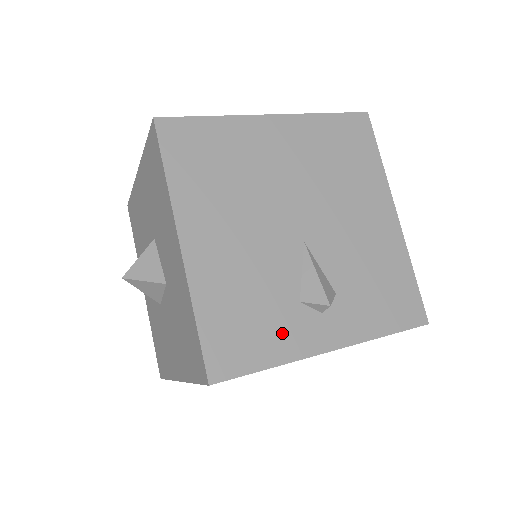
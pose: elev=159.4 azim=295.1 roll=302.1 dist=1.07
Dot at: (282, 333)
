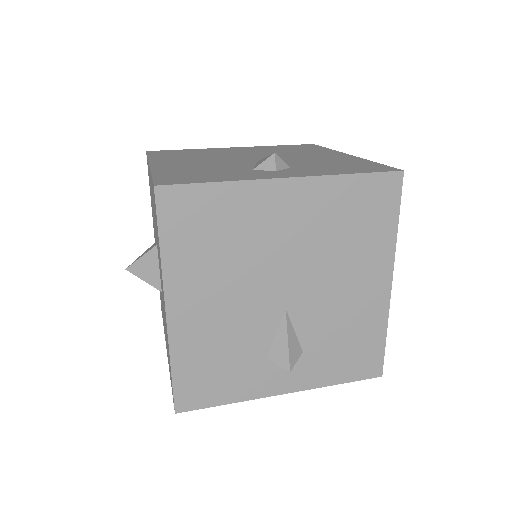
Dot at: (244, 380)
